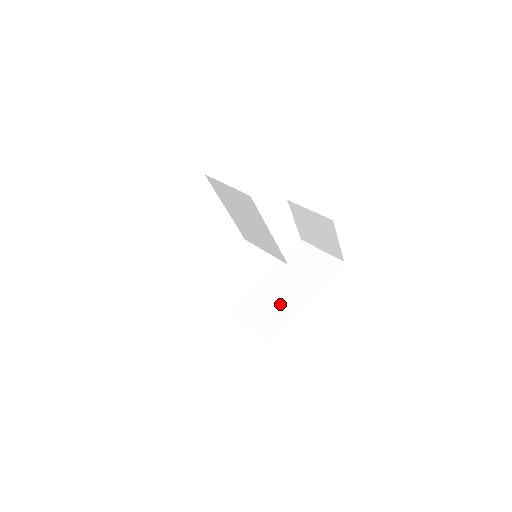
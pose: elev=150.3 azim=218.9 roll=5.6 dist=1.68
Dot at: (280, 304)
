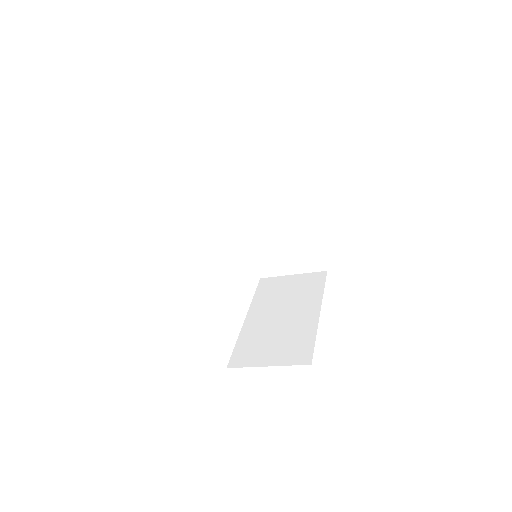
Dot at: (290, 329)
